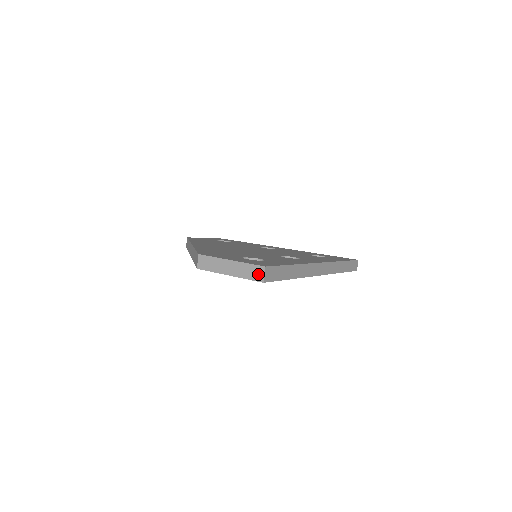
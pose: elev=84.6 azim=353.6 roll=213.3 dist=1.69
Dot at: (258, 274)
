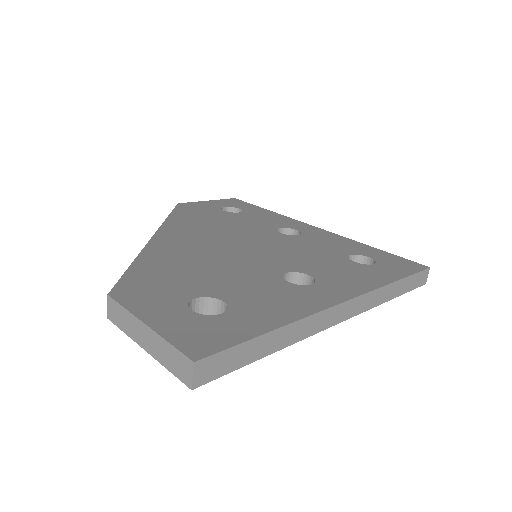
Dot at: (183, 370)
